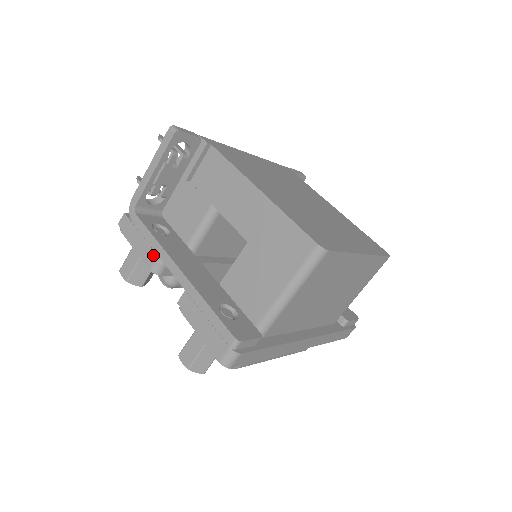
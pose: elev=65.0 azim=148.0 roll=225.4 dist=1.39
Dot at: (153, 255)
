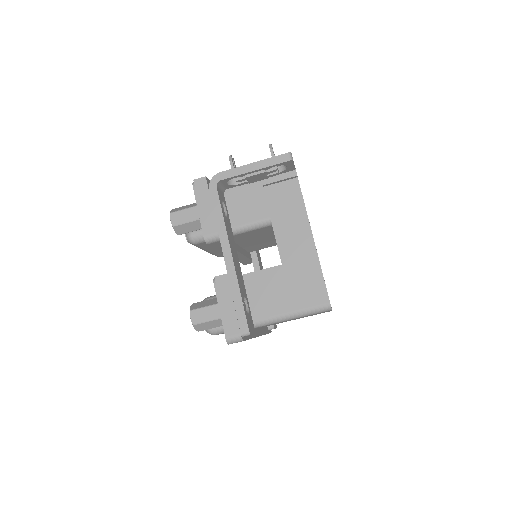
Dot at: (214, 229)
